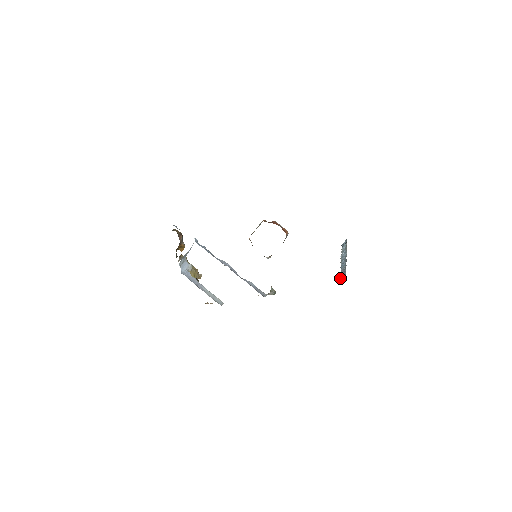
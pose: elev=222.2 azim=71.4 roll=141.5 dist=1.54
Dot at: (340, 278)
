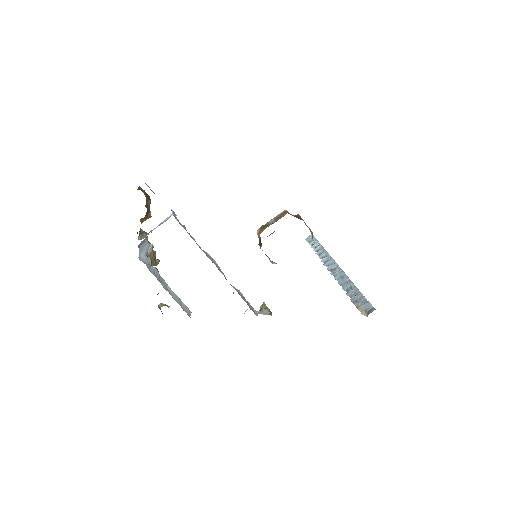
Dot at: (358, 308)
